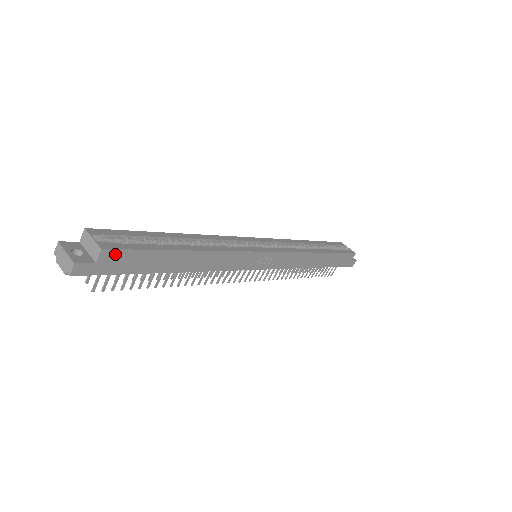
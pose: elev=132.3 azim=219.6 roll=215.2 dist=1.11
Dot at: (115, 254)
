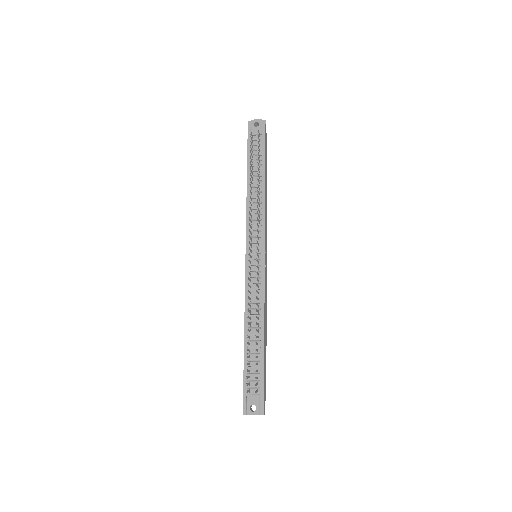
Dot at: occluded
